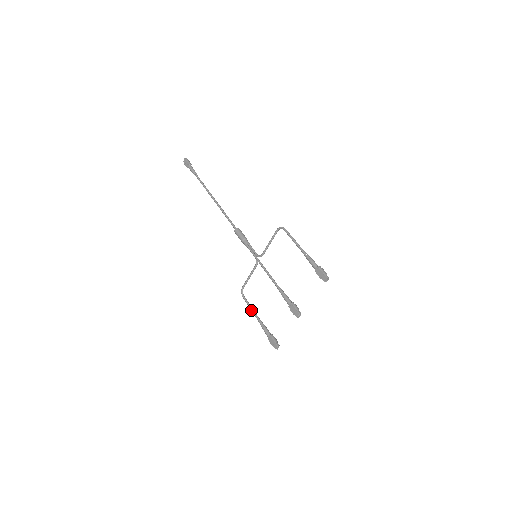
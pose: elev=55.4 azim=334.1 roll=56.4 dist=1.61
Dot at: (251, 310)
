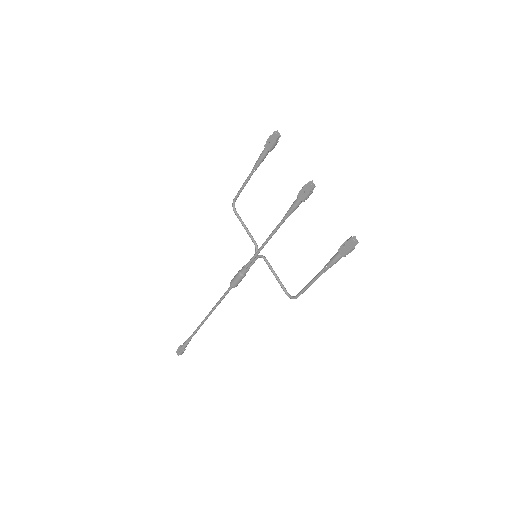
Dot at: (310, 284)
